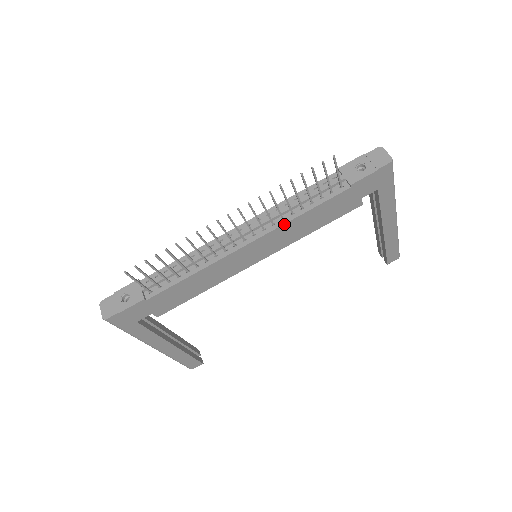
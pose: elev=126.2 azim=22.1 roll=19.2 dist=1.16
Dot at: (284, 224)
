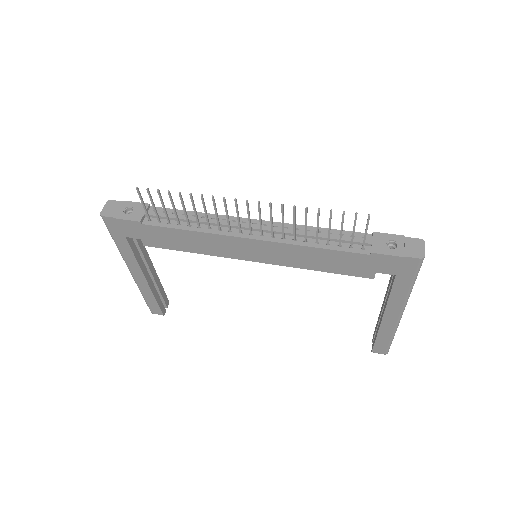
Dot at: (292, 244)
